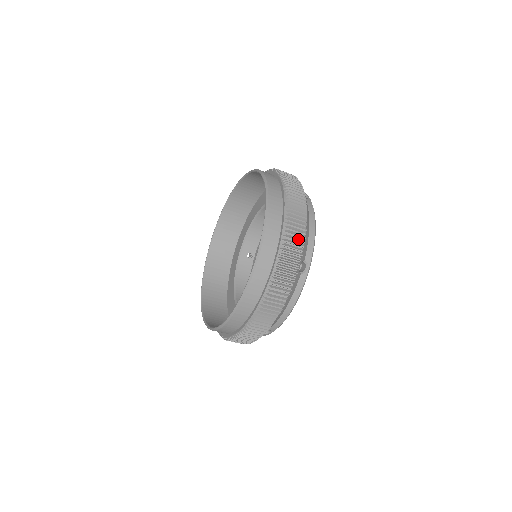
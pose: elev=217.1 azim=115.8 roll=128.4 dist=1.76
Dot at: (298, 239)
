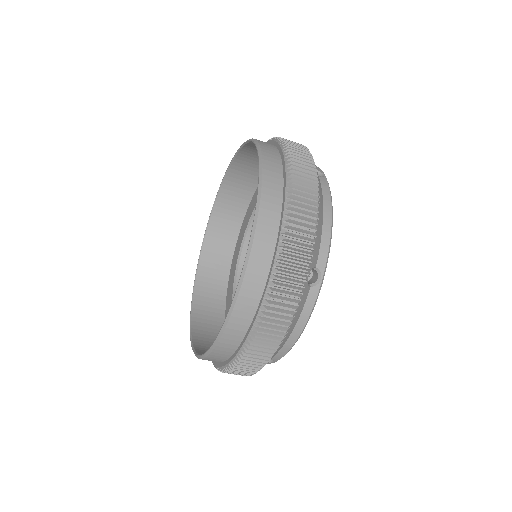
Dot at: (305, 238)
